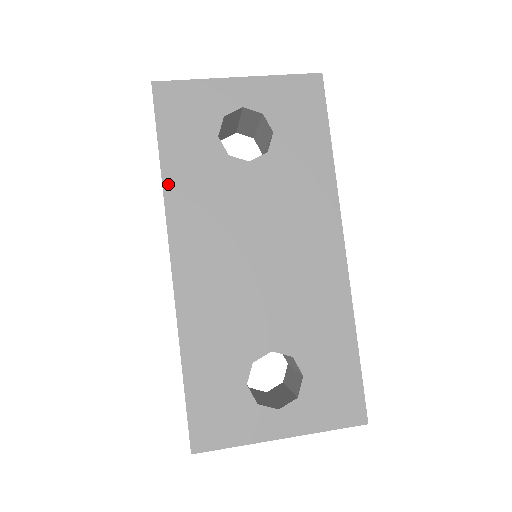
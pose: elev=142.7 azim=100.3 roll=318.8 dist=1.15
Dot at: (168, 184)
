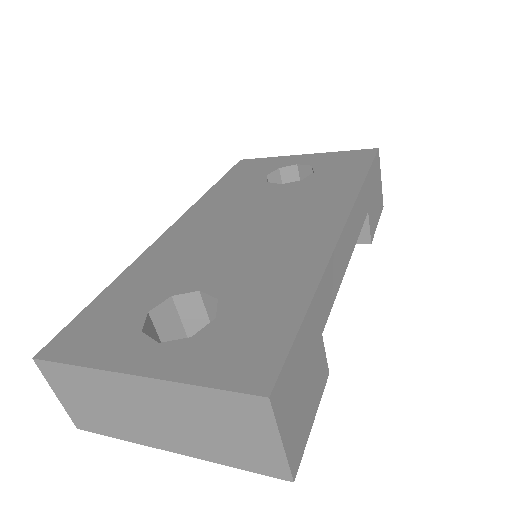
Dot at: (209, 194)
